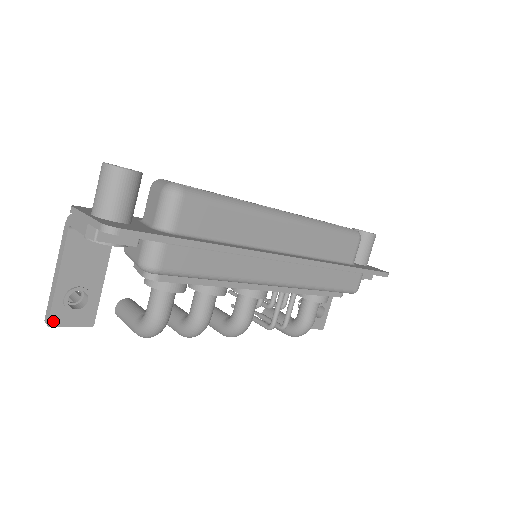
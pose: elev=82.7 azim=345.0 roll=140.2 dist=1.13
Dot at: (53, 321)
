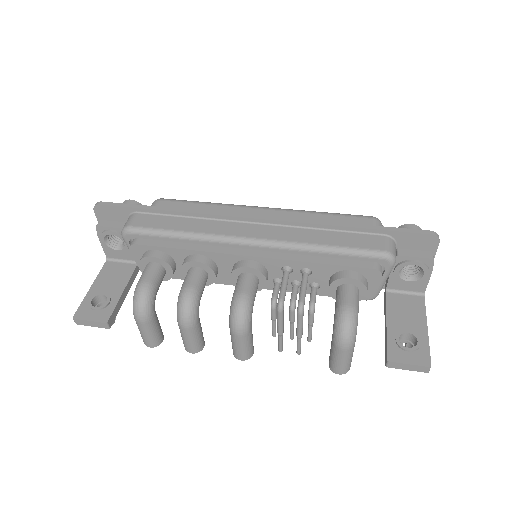
Dot at: (78, 315)
